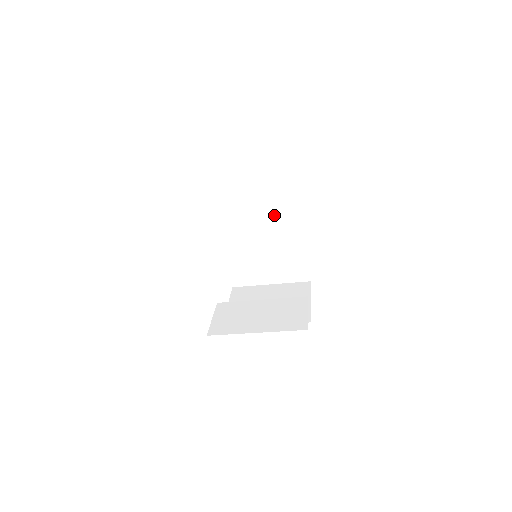
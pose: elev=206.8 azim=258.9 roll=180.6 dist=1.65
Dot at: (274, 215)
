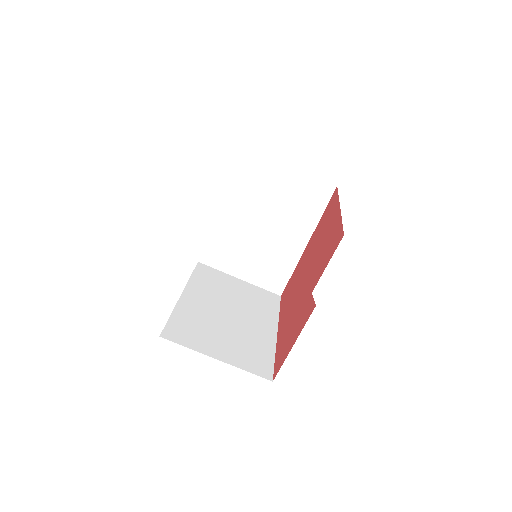
Dot at: (248, 309)
